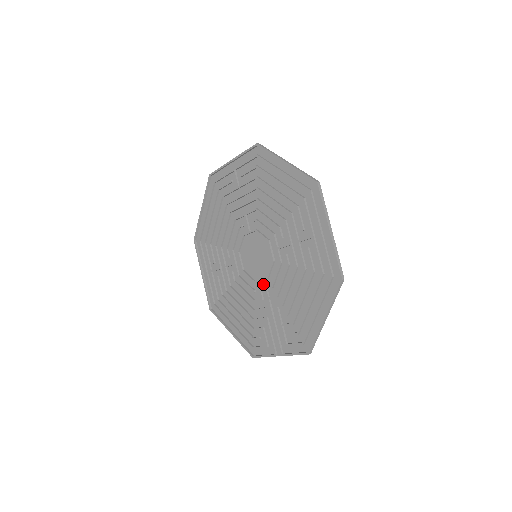
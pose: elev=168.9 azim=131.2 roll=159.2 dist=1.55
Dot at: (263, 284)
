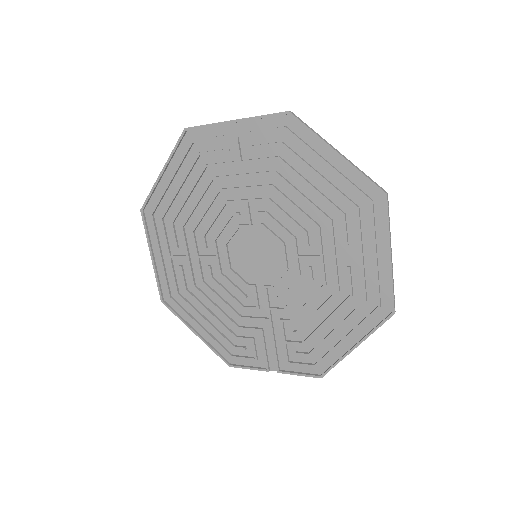
Dot at: (262, 291)
